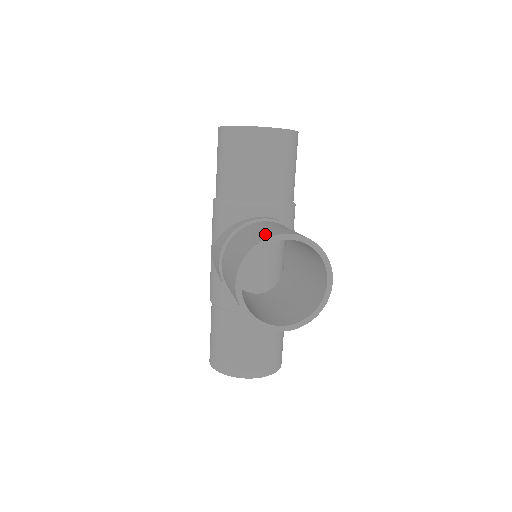
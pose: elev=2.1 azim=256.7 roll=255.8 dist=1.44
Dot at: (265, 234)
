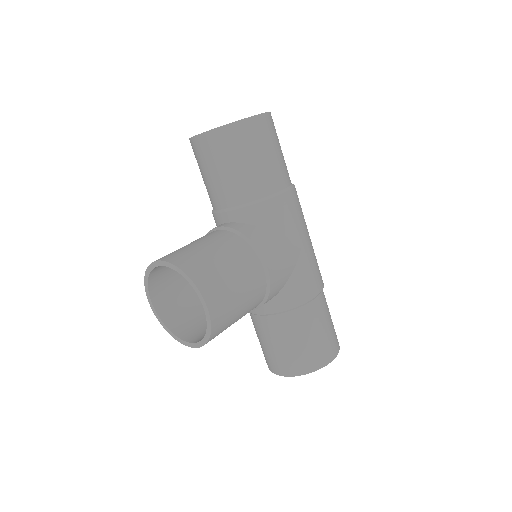
Dot at: occluded
